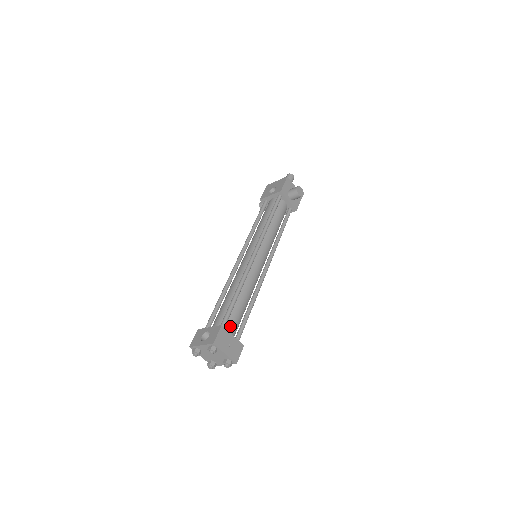
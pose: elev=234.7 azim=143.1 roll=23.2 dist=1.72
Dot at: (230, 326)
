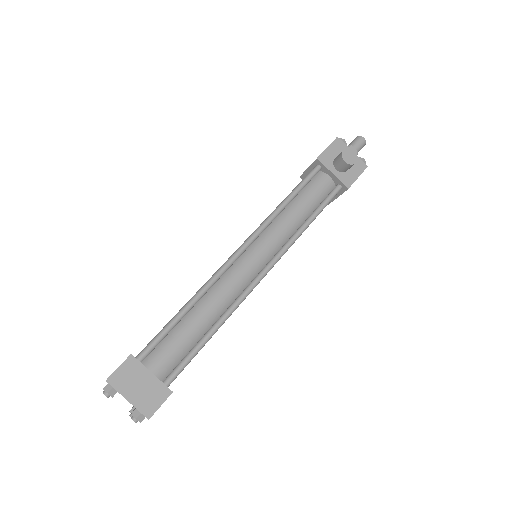
Dot at: (158, 357)
